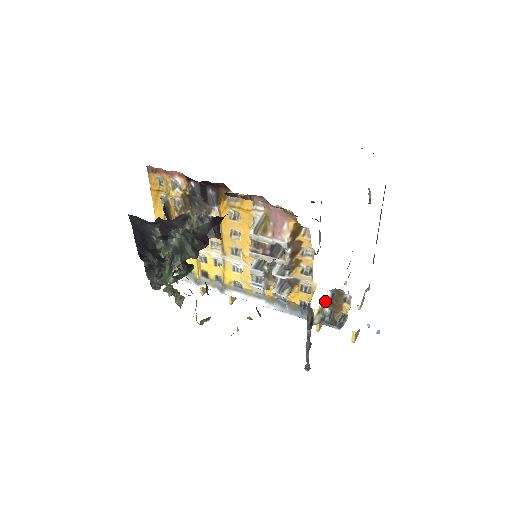
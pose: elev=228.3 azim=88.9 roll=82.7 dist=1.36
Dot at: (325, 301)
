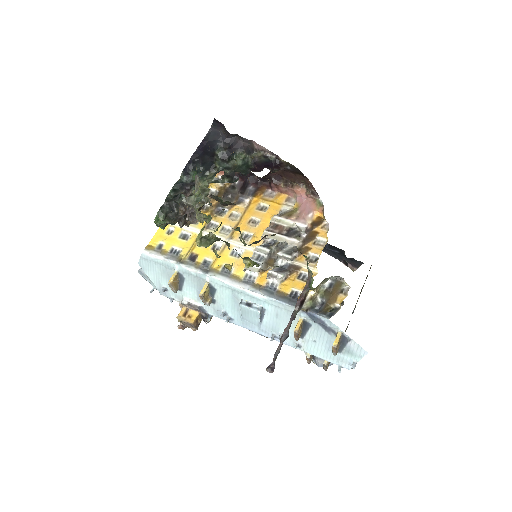
Dot at: (320, 291)
